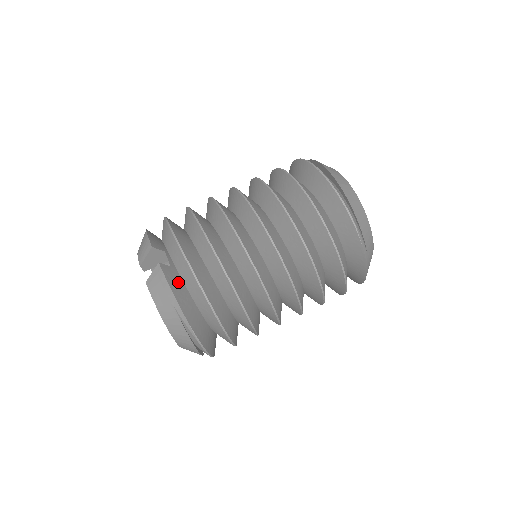
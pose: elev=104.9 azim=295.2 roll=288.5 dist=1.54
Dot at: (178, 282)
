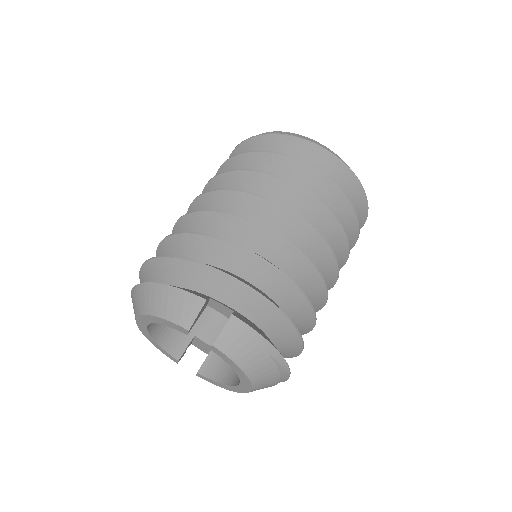
Dot at: (252, 324)
